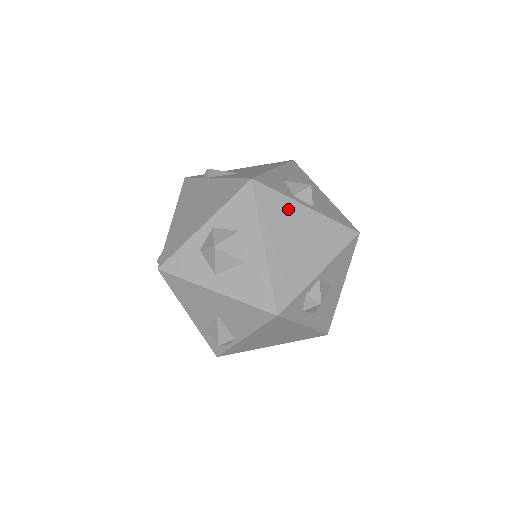
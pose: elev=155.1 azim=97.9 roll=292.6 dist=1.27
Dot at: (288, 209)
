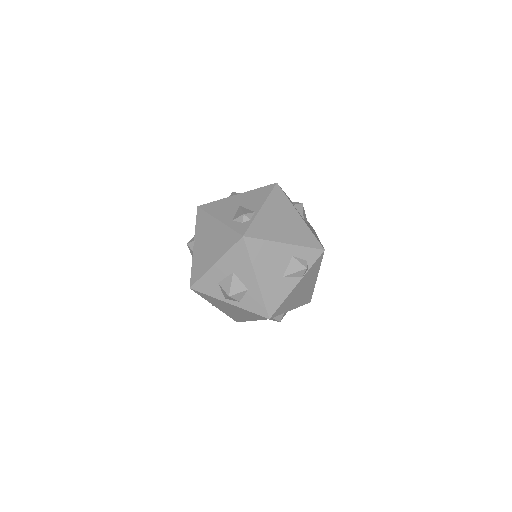
Dot at: occluded
